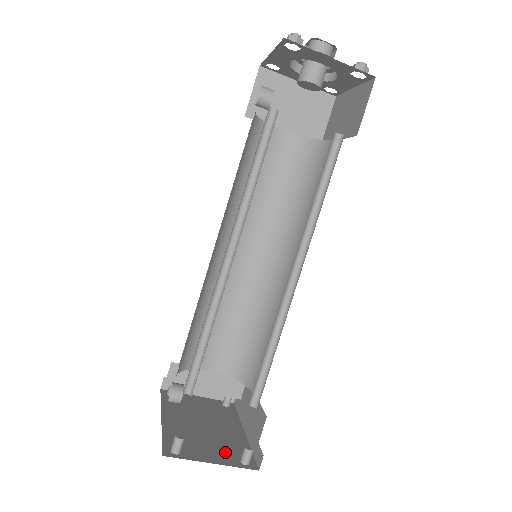
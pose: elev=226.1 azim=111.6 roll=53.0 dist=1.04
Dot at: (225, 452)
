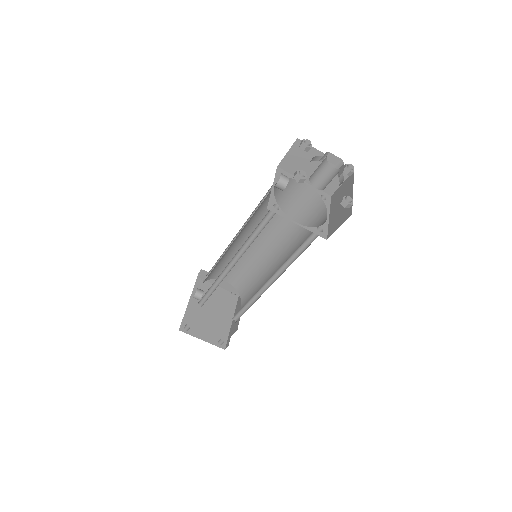
Dot at: (213, 333)
